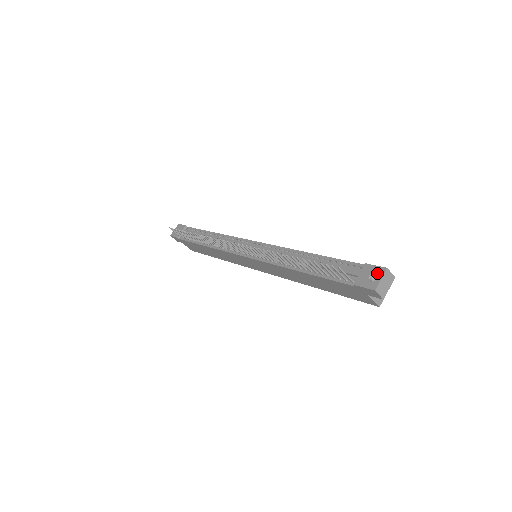
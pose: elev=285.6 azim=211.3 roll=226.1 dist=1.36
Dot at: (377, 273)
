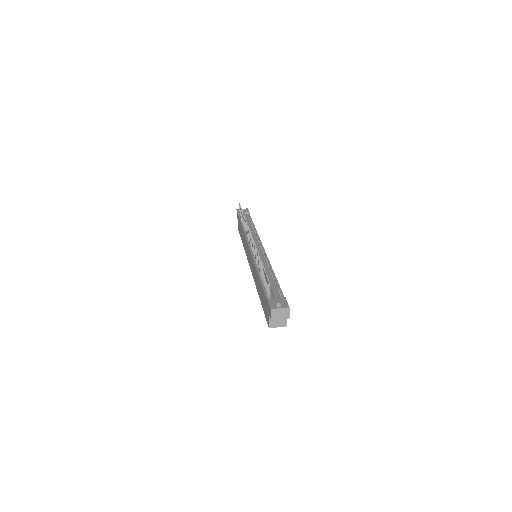
Dot at: (283, 305)
